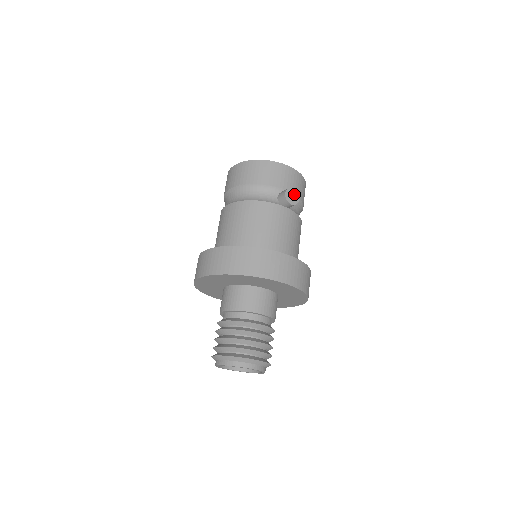
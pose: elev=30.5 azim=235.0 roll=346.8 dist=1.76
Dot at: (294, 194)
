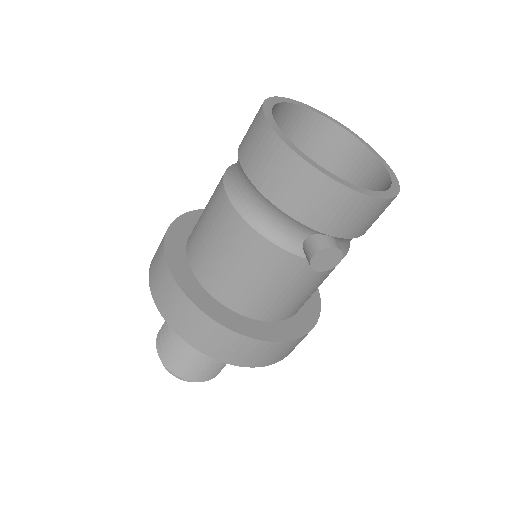
Dot at: (333, 256)
